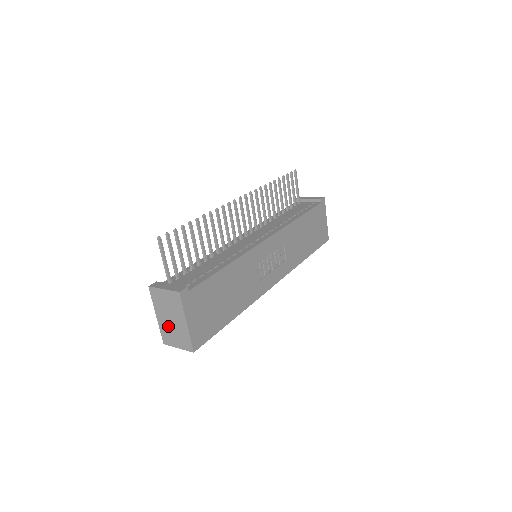
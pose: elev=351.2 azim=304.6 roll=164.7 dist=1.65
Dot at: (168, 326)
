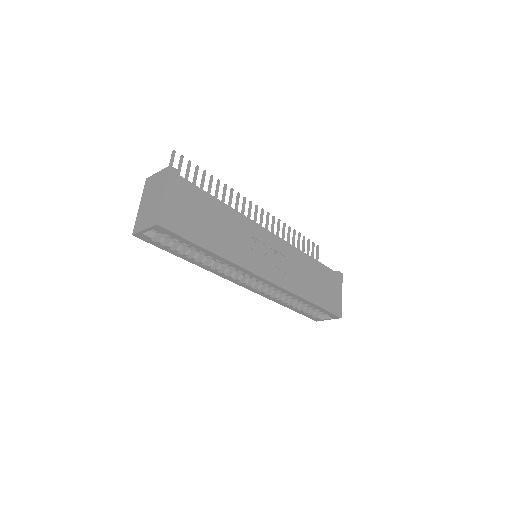
Dot at: (145, 210)
